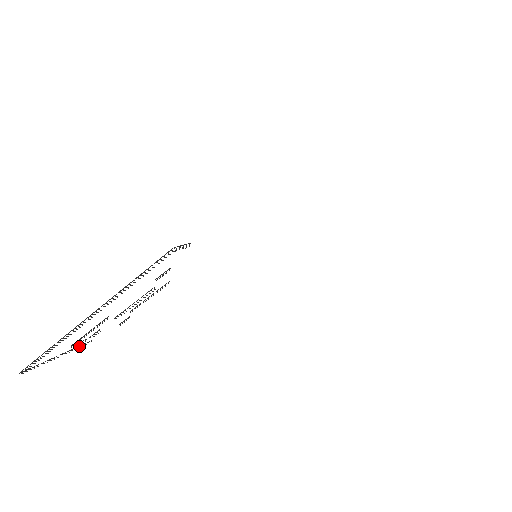
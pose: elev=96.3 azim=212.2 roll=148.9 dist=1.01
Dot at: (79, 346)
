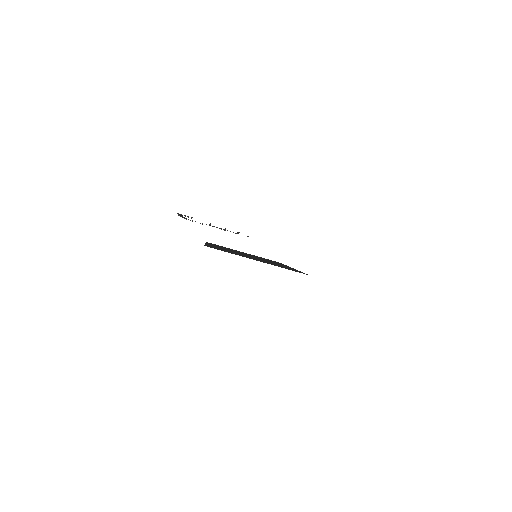
Dot at: occluded
